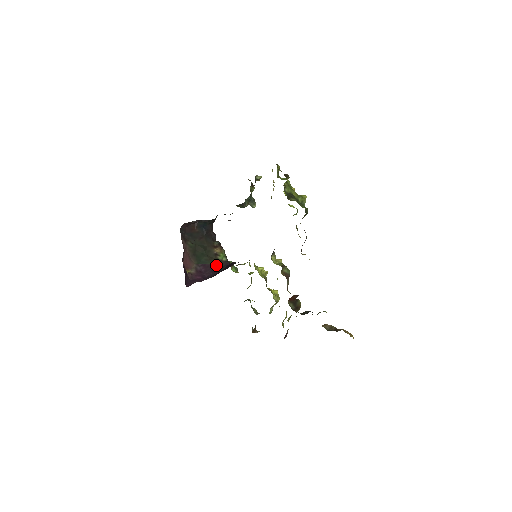
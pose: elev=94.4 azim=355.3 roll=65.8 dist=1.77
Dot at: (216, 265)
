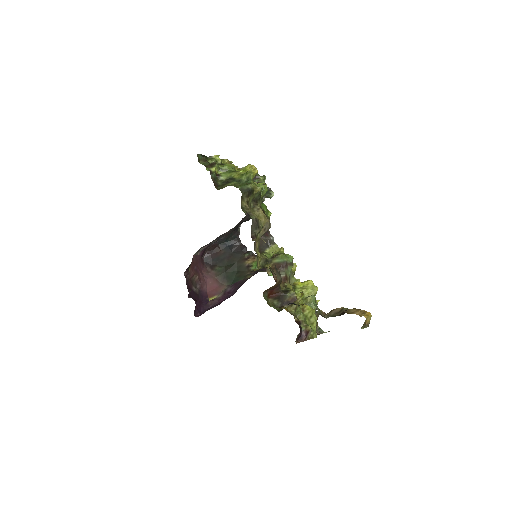
Dot at: (246, 278)
